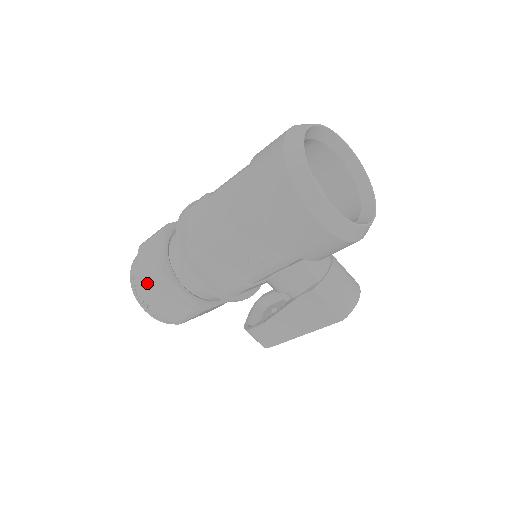
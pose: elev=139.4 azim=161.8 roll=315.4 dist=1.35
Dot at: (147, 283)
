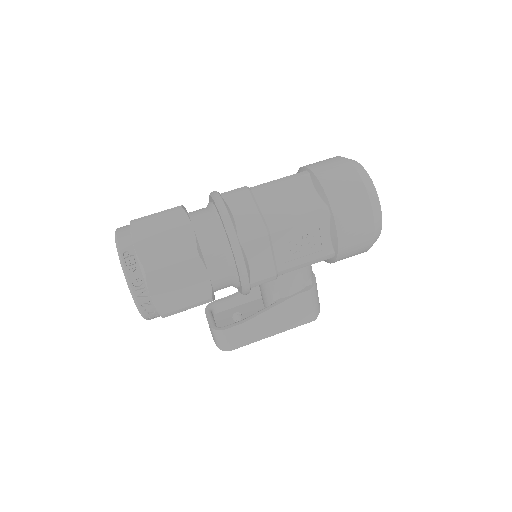
Dot at: (167, 261)
